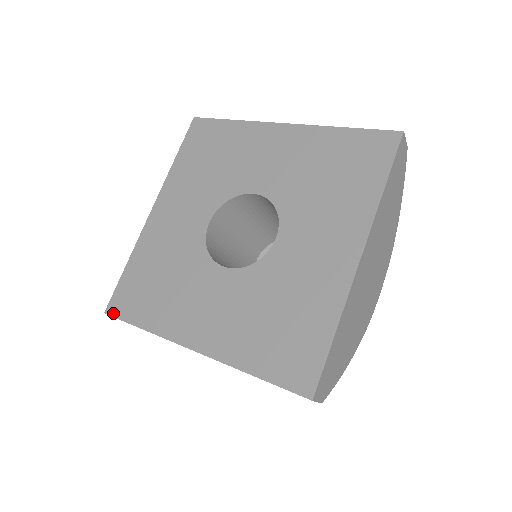
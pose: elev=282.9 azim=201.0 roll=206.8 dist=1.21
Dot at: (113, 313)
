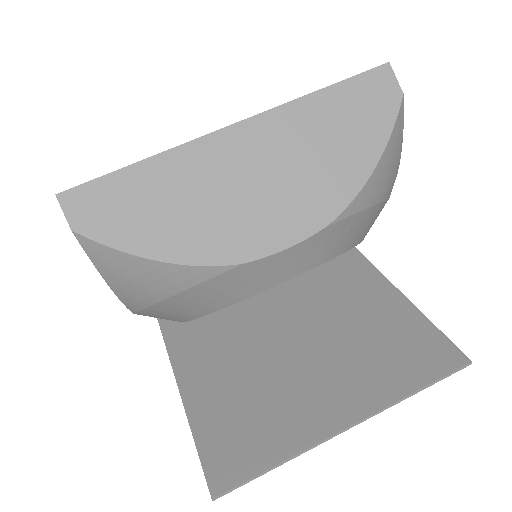
Dot at: occluded
